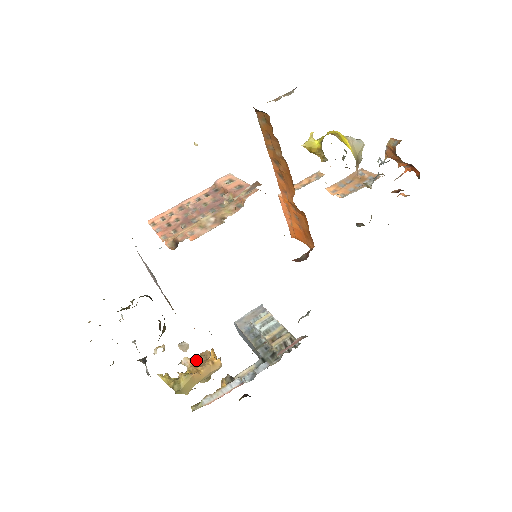
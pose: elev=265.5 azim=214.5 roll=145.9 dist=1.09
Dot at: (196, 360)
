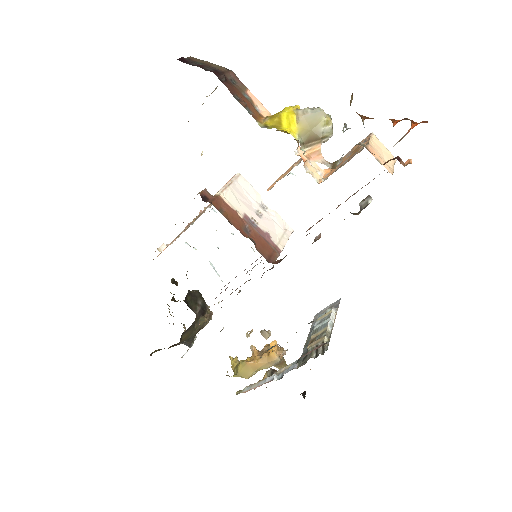
Dot at: (262, 349)
